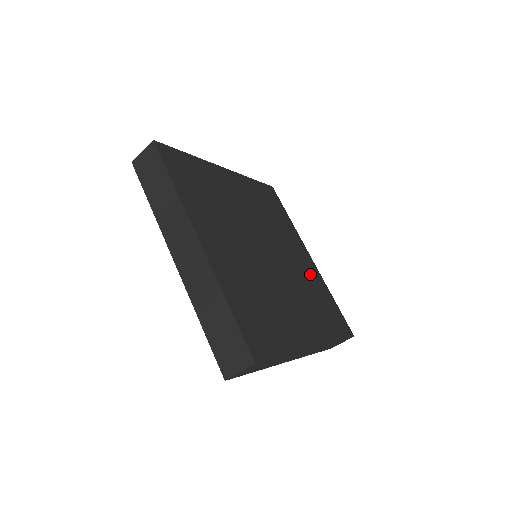
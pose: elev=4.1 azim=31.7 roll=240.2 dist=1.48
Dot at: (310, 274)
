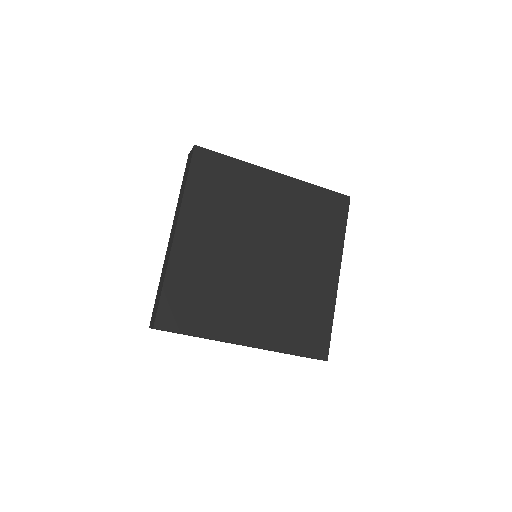
Dot at: (316, 290)
